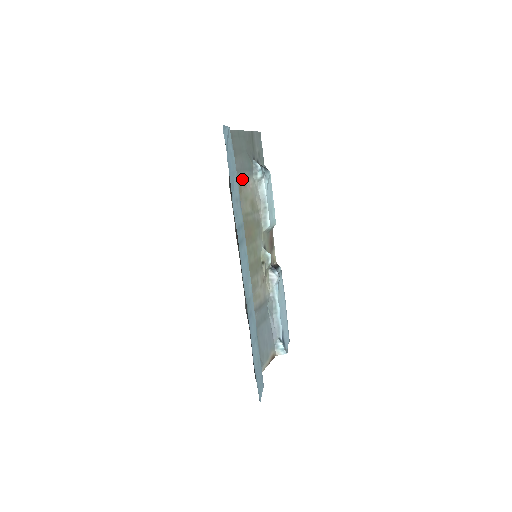
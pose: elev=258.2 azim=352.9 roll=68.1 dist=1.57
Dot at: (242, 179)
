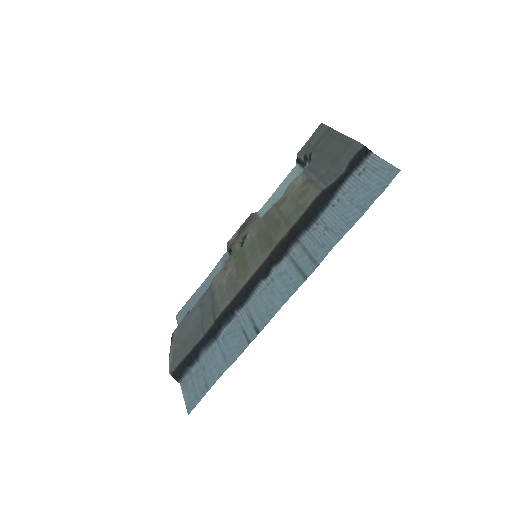
Dot at: (309, 181)
